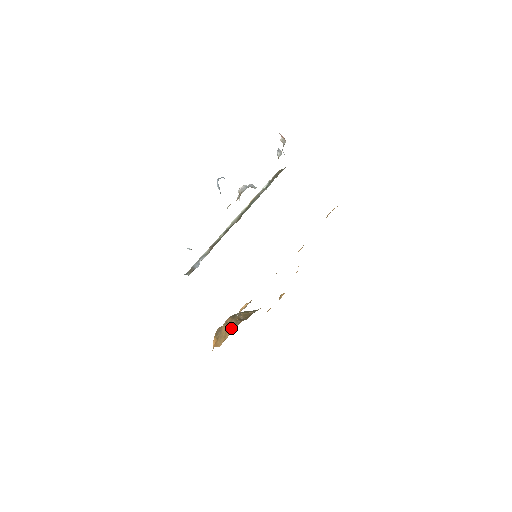
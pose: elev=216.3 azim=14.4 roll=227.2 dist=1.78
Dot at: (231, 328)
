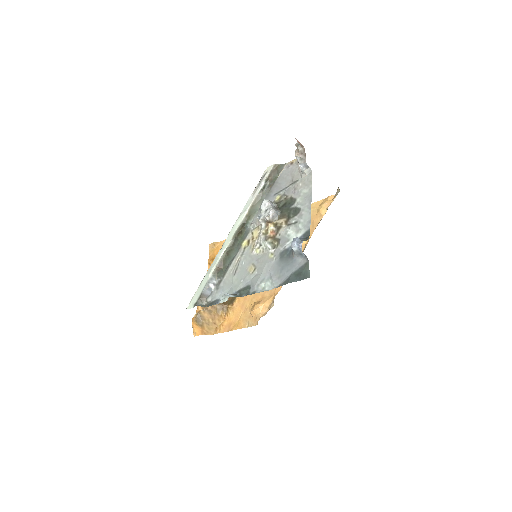
Dot at: (219, 314)
